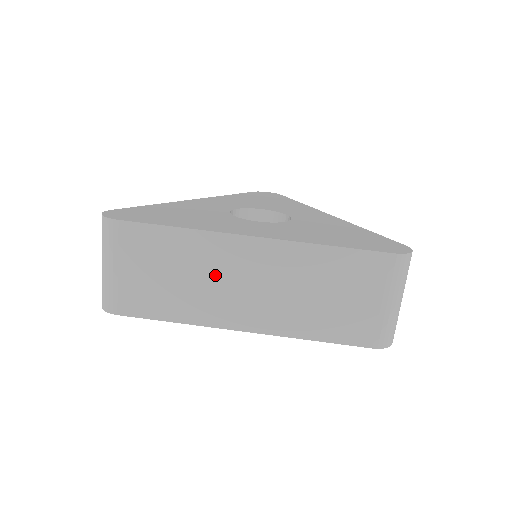
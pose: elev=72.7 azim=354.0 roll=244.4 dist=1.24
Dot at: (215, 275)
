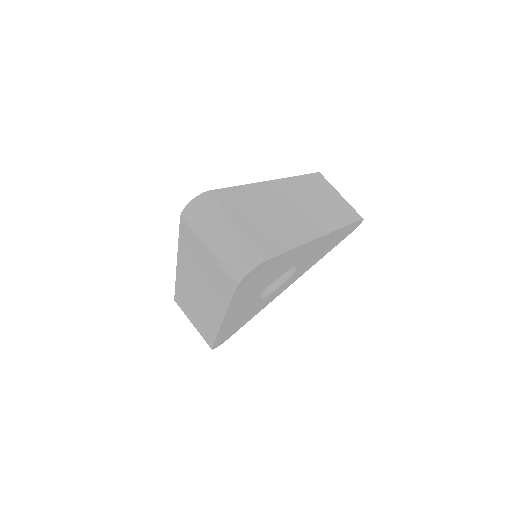
Dot at: (281, 207)
